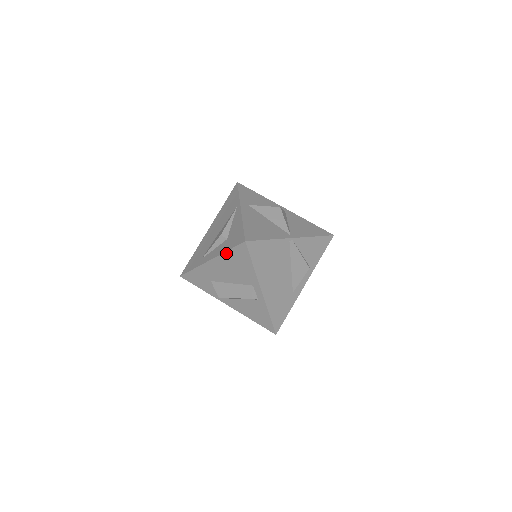
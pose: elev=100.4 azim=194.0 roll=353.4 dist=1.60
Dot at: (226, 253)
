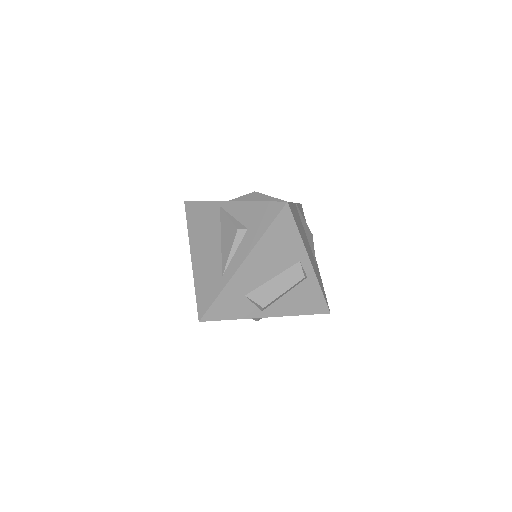
Dot at: (264, 236)
